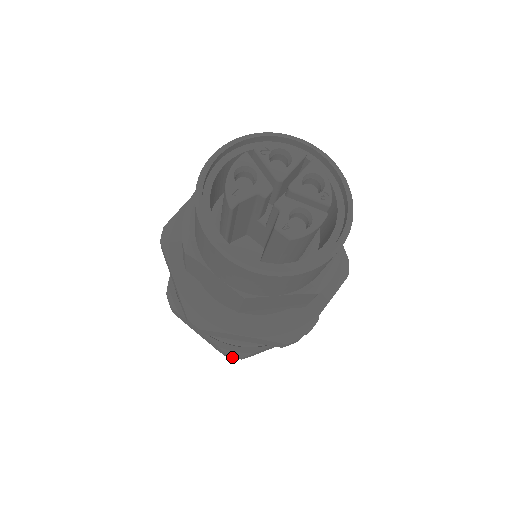
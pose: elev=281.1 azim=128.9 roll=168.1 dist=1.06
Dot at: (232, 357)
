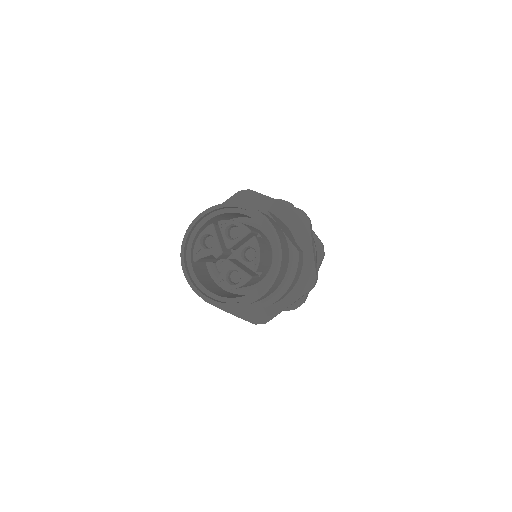
Dot at: occluded
